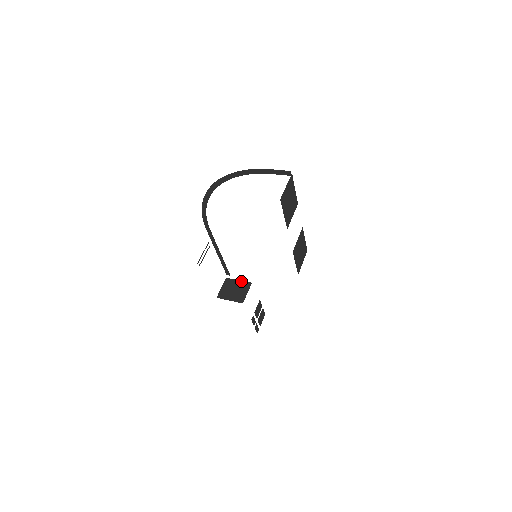
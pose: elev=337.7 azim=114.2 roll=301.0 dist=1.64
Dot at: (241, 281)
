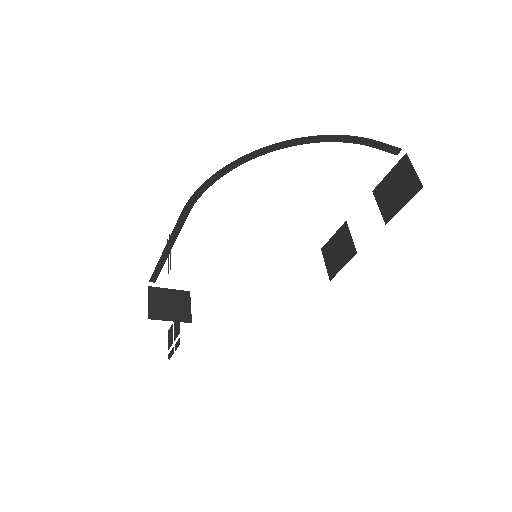
Dot at: (174, 290)
